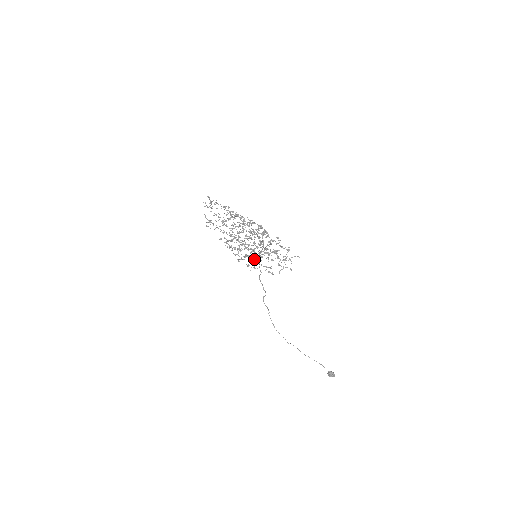
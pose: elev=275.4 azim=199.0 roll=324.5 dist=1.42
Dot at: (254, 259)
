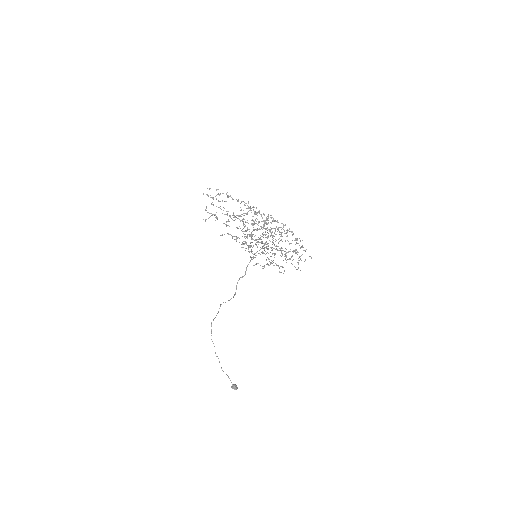
Dot at: occluded
